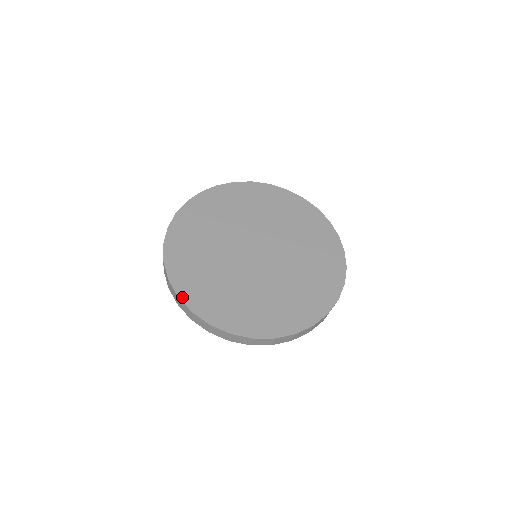
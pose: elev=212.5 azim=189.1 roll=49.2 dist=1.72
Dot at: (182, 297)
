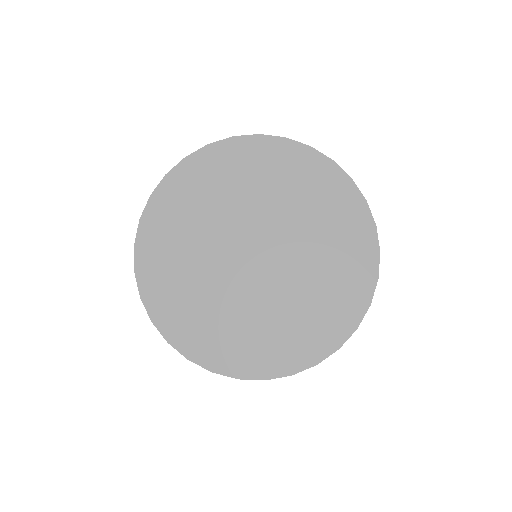
Dot at: (172, 342)
